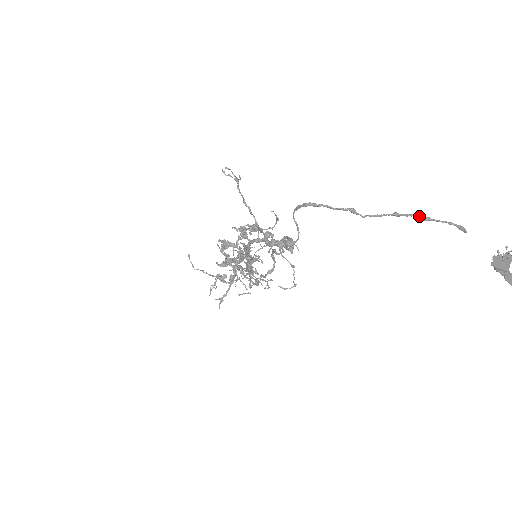
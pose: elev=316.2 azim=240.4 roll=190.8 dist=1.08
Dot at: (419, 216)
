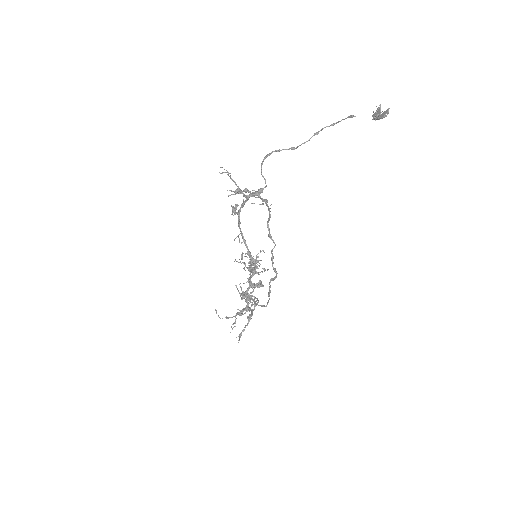
Dot at: (328, 126)
